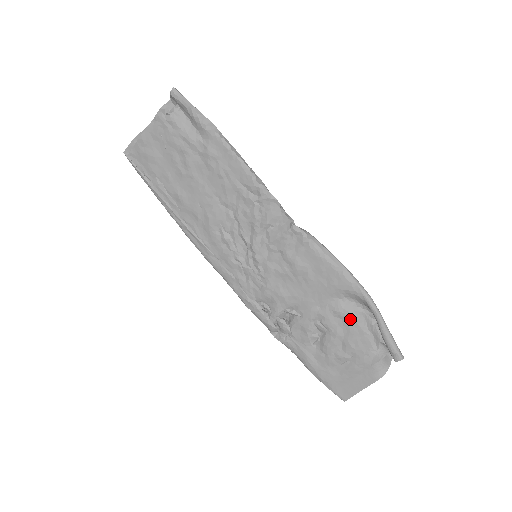
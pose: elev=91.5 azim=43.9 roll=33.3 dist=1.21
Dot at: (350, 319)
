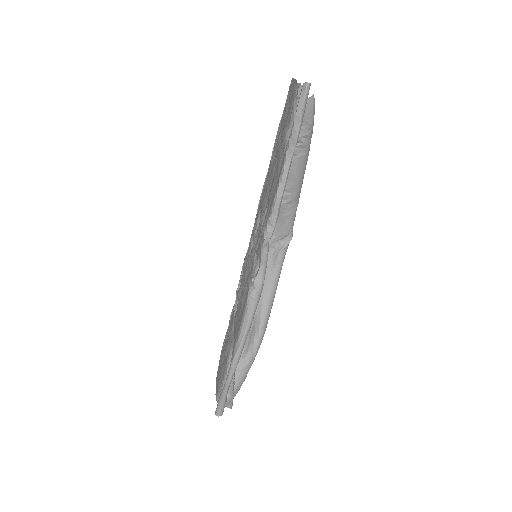
Dot at: (227, 360)
